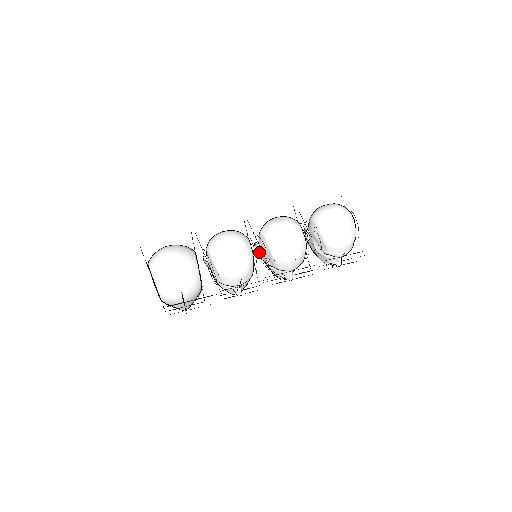
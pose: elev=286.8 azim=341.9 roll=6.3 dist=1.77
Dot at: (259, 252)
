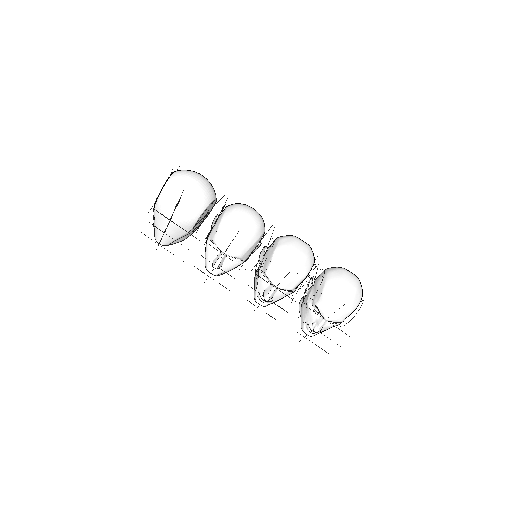
Dot at: (260, 260)
